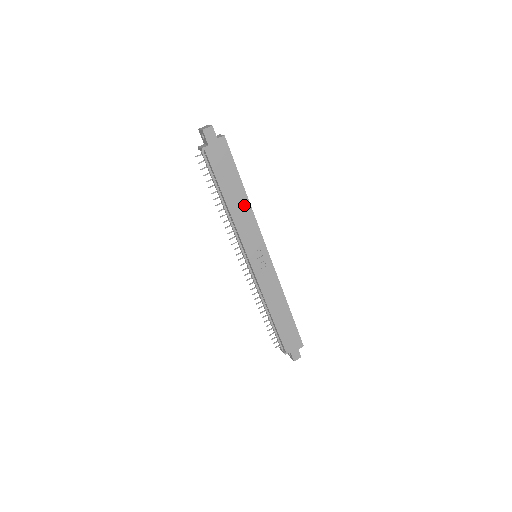
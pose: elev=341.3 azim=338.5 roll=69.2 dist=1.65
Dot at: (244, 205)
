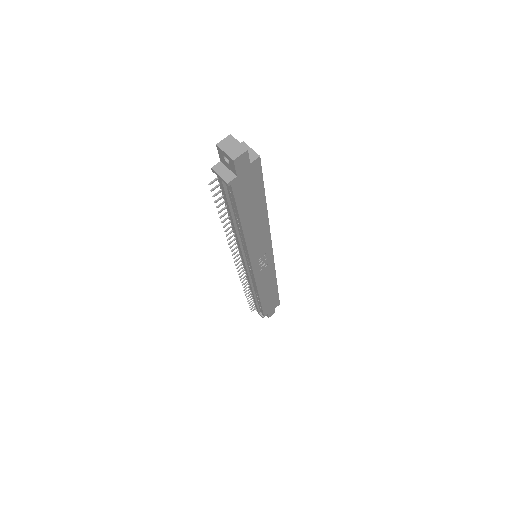
Dot at: (261, 222)
